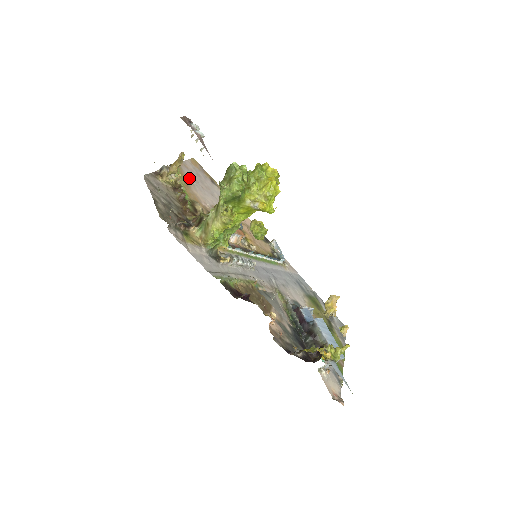
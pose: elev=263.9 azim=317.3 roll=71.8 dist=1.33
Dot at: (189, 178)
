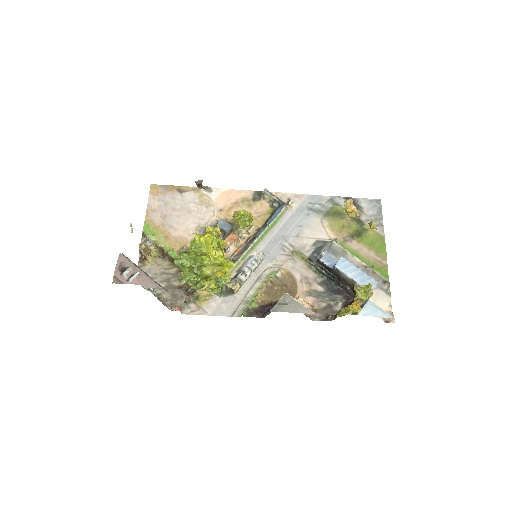
Dot at: (163, 223)
